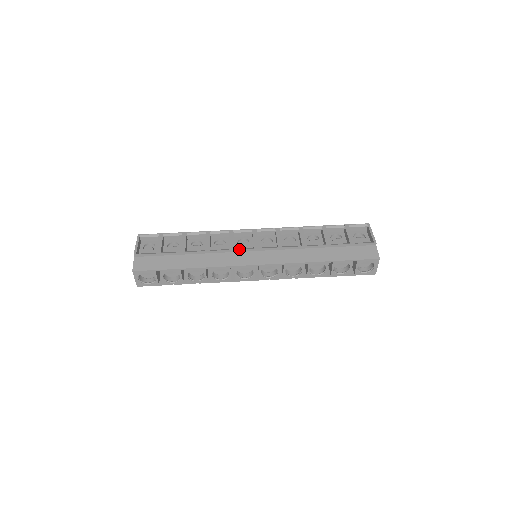
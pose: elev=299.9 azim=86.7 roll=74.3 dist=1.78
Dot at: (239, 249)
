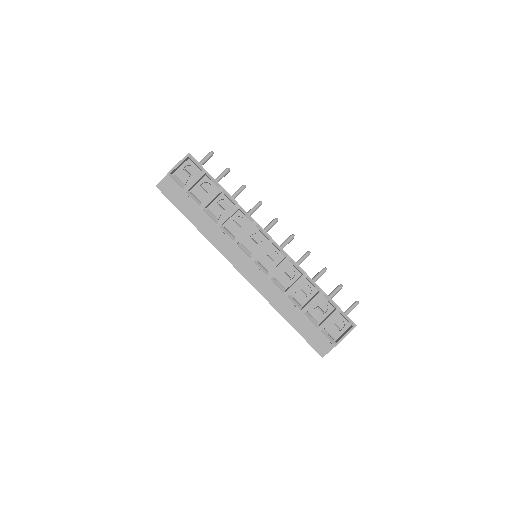
Dot at: (240, 248)
